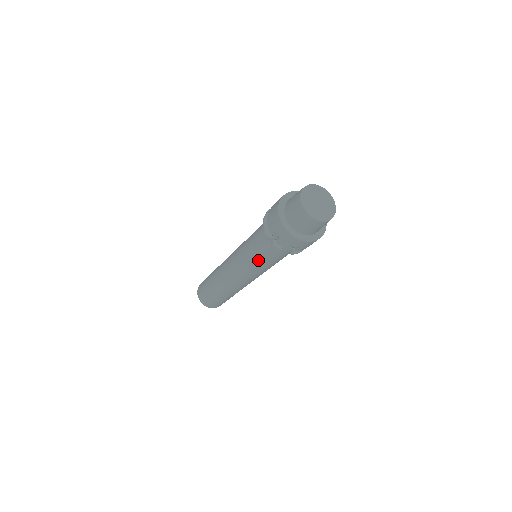
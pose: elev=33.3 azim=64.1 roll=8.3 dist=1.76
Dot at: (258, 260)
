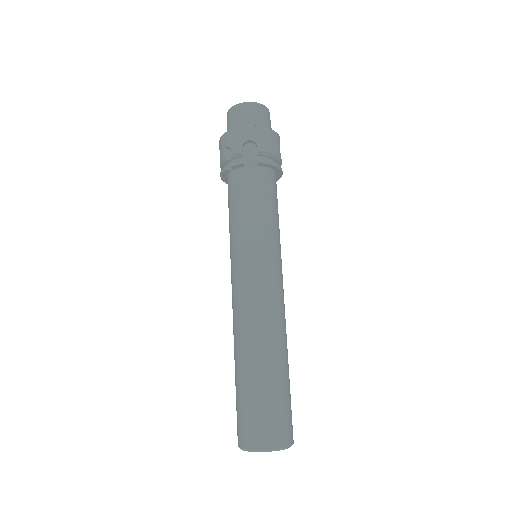
Dot at: (242, 218)
